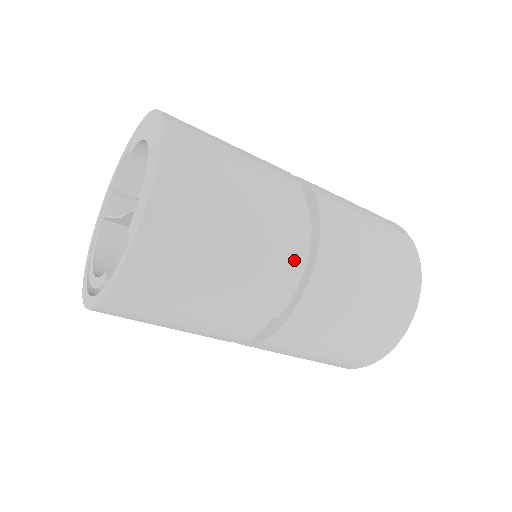
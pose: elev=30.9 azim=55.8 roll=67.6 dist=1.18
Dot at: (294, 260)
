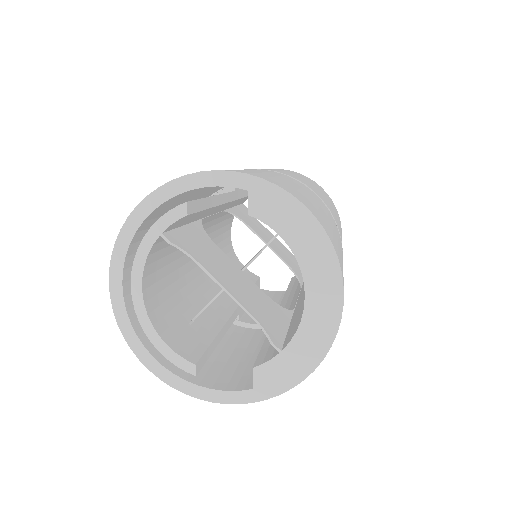
Dot at: occluded
